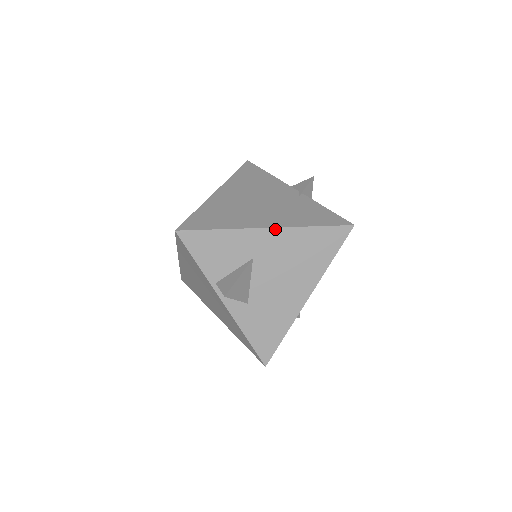
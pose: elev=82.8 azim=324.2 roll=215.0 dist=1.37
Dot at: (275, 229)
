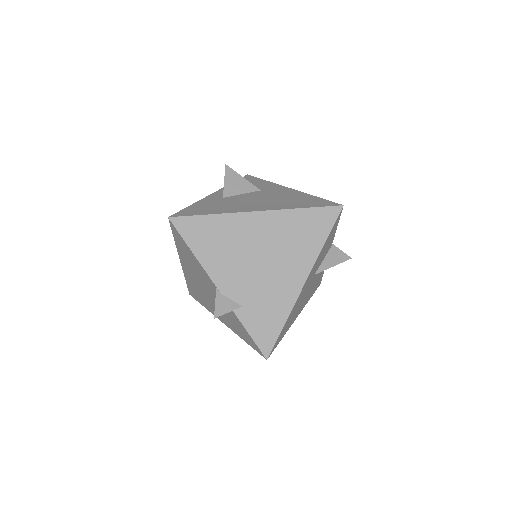
Dot at: (292, 190)
